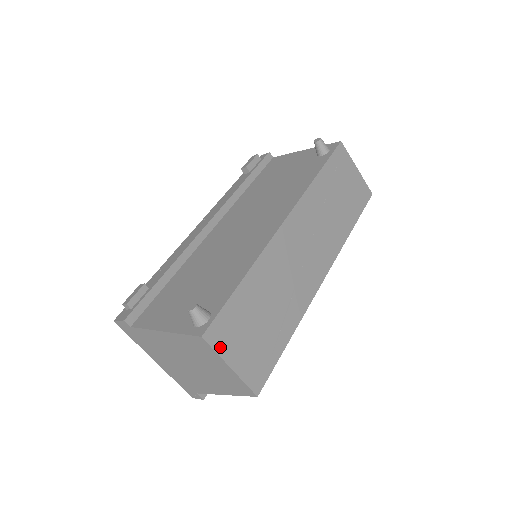
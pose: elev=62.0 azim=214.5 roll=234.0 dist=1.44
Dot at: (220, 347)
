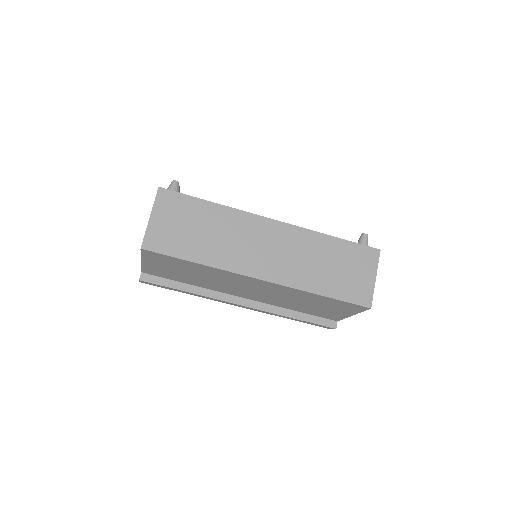
Dot at: (159, 203)
